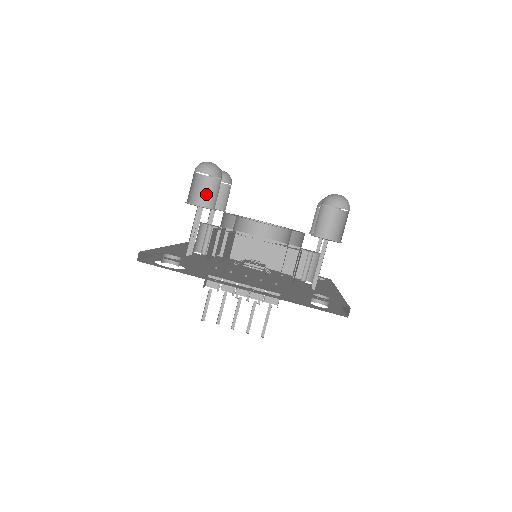
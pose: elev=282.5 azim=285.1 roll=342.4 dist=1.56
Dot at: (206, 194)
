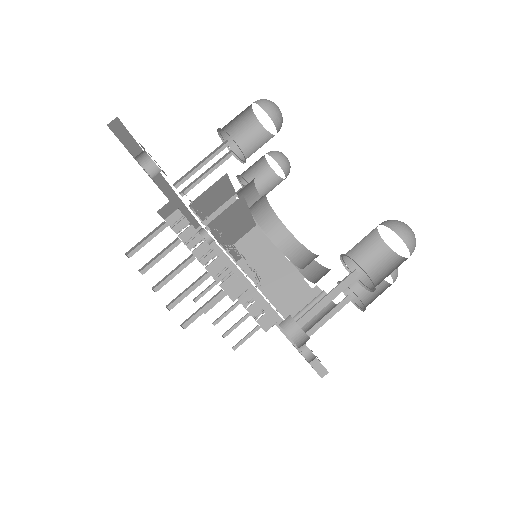
Dot at: (248, 144)
